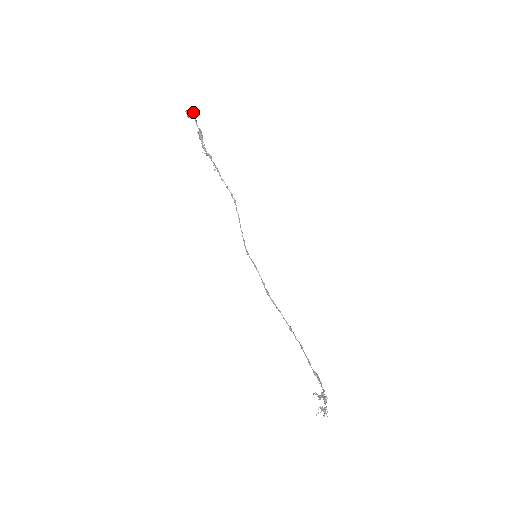
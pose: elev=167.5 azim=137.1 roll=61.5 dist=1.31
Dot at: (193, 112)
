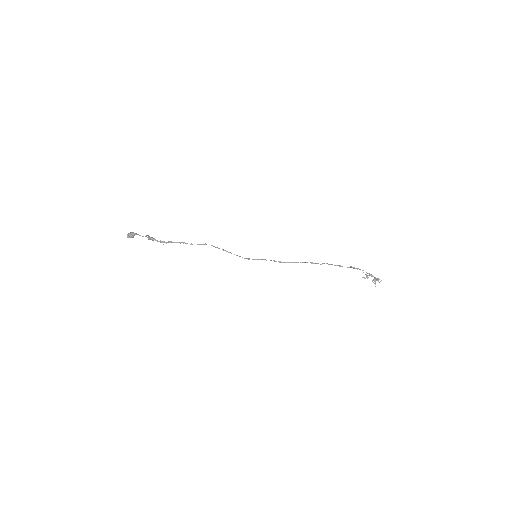
Dot at: (131, 233)
